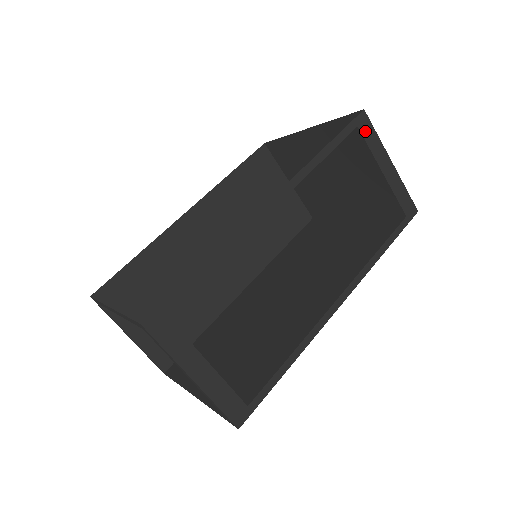
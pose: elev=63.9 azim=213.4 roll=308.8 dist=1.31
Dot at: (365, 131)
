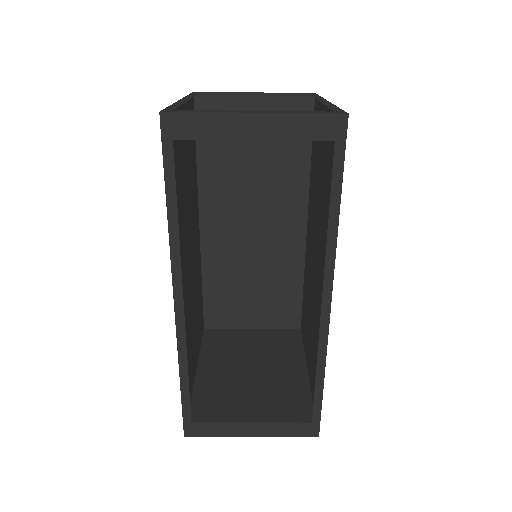
Dot at: (186, 131)
